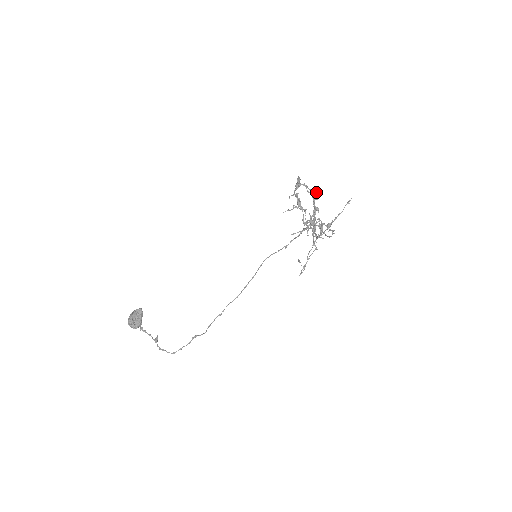
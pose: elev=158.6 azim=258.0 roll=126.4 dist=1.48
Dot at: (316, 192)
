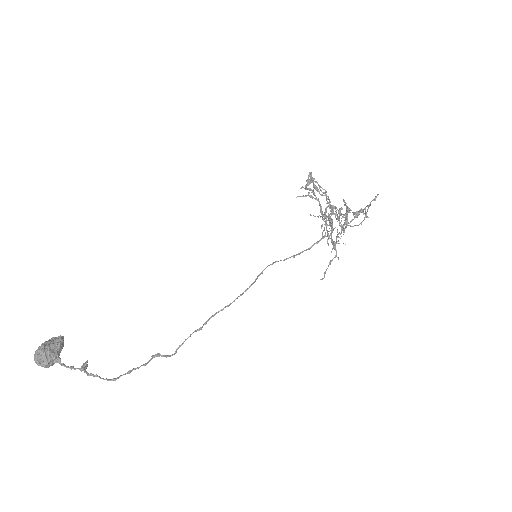
Dot at: (328, 199)
